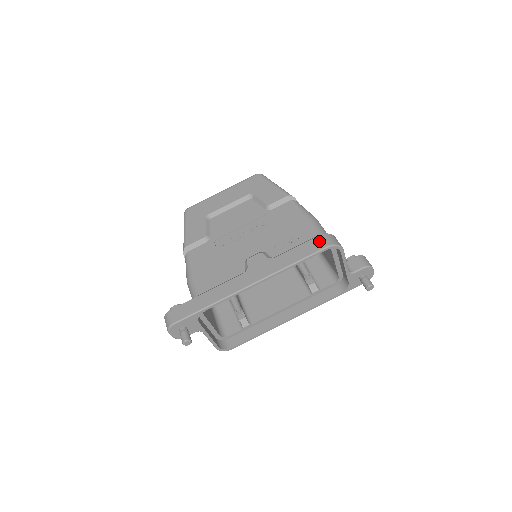
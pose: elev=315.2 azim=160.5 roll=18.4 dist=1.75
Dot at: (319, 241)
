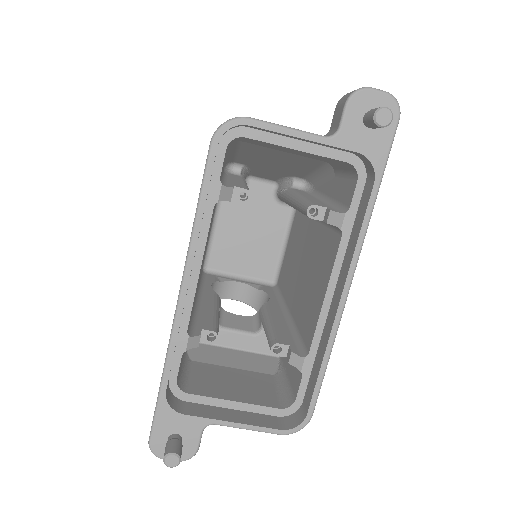
Dot at: occluded
